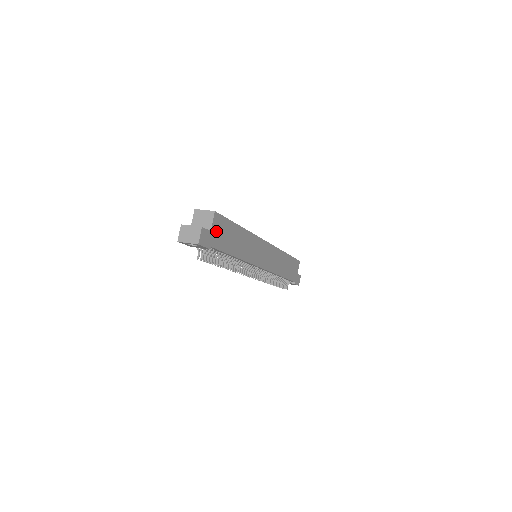
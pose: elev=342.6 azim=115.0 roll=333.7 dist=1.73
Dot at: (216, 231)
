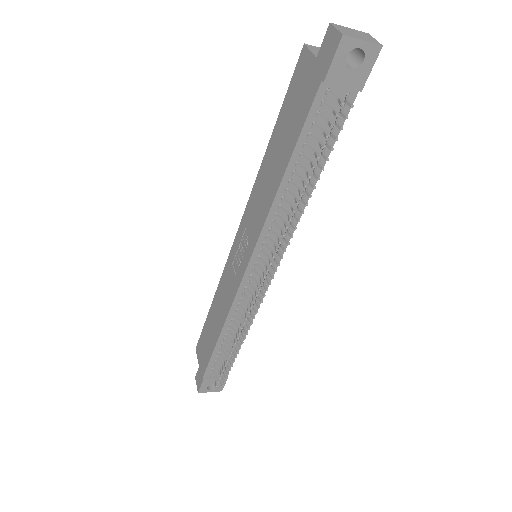
Dot at: occluded
